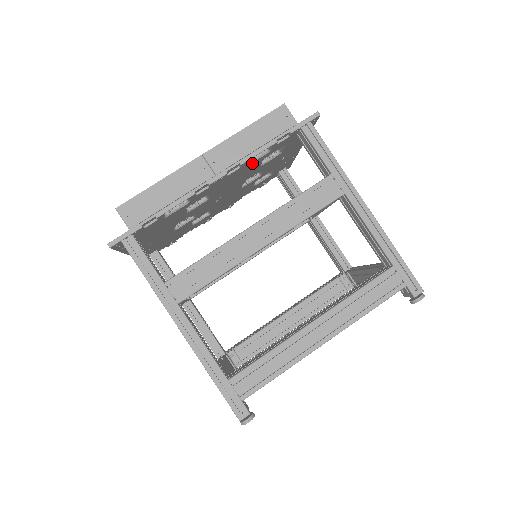
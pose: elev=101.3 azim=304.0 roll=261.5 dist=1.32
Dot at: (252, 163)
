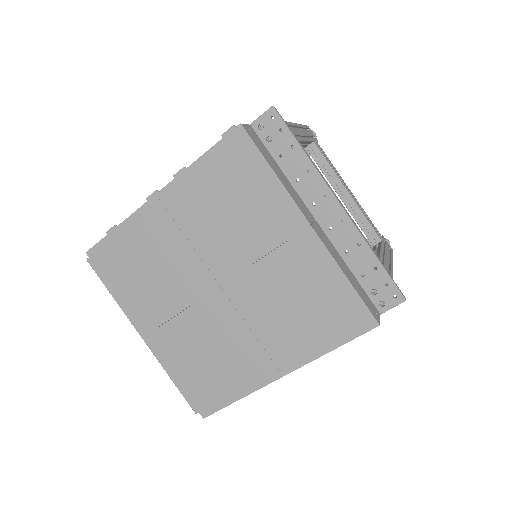
Dot at: occluded
